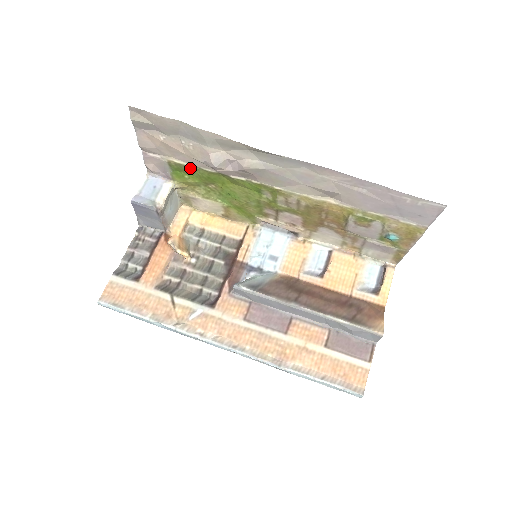
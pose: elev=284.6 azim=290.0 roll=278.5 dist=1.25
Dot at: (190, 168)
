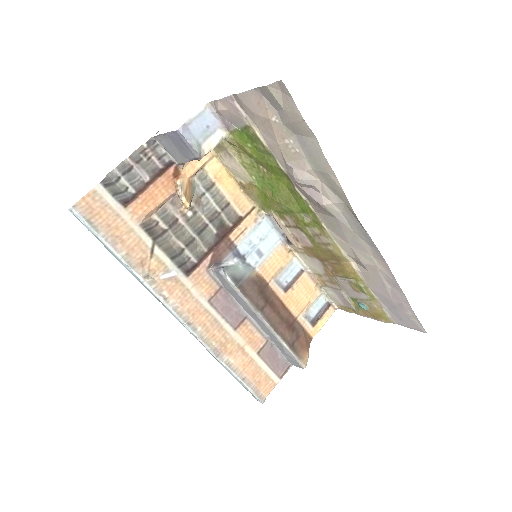
Dot at: (264, 149)
